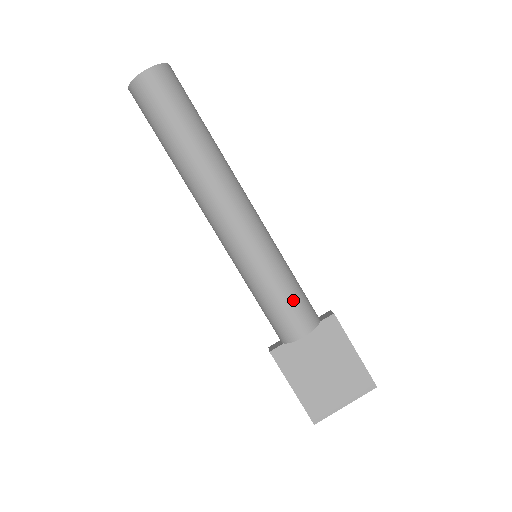
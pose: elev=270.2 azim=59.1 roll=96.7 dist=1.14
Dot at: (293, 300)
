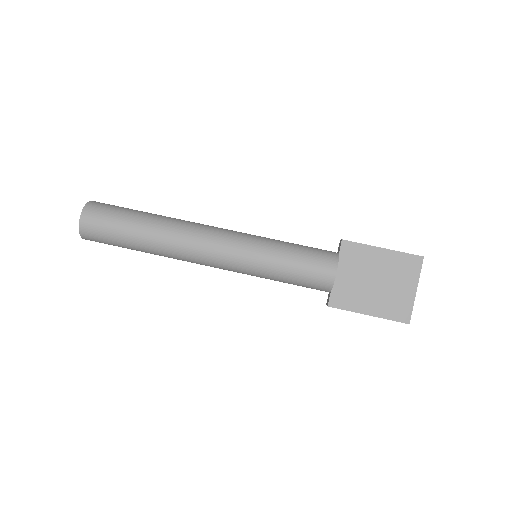
Dot at: (305, 258)
